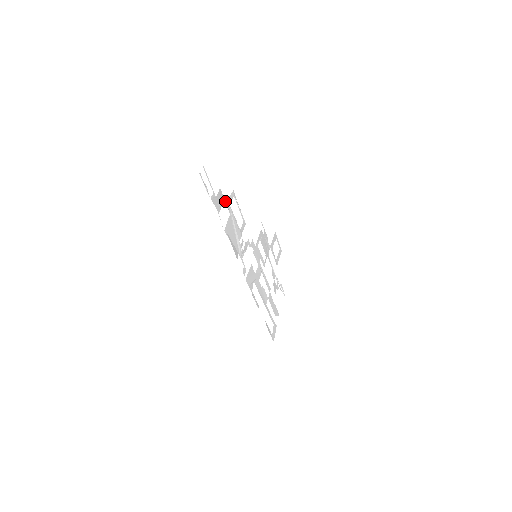
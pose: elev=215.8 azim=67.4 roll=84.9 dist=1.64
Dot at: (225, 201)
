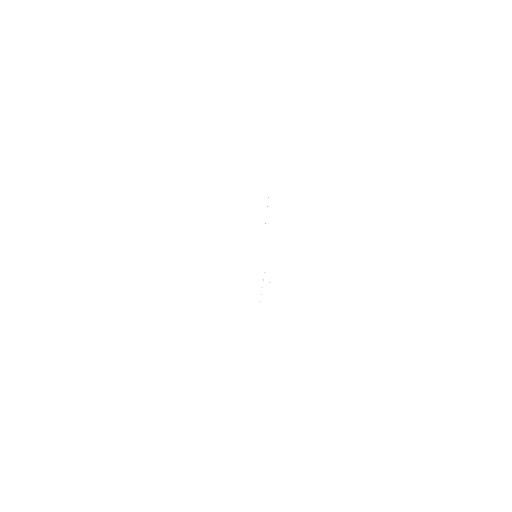
Dot at: occluded
